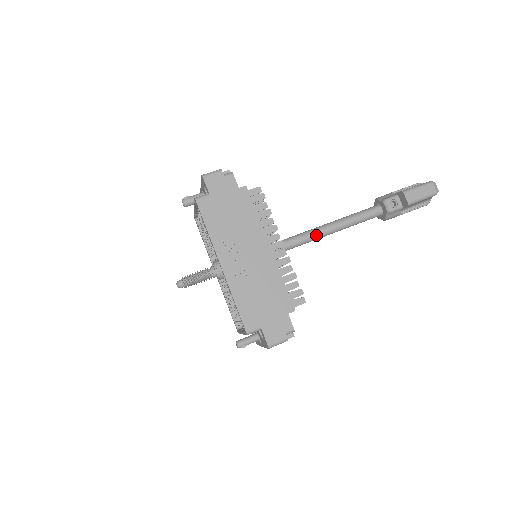
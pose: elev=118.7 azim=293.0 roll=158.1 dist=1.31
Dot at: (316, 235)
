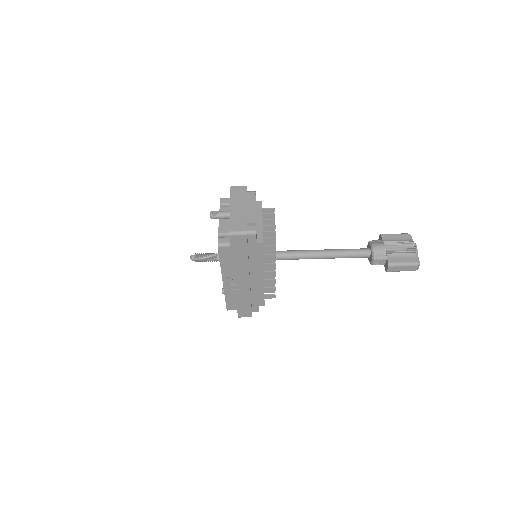
Dot at: occluded
